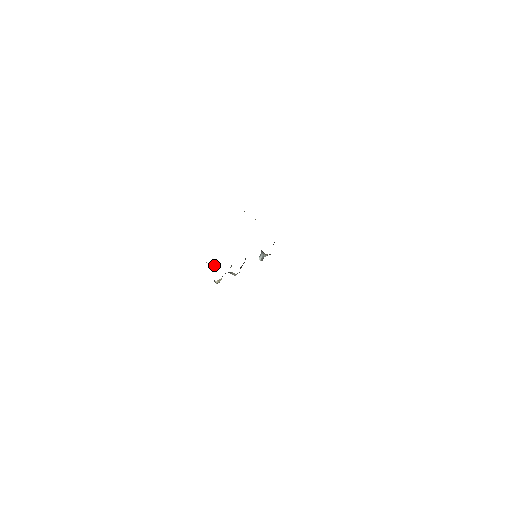
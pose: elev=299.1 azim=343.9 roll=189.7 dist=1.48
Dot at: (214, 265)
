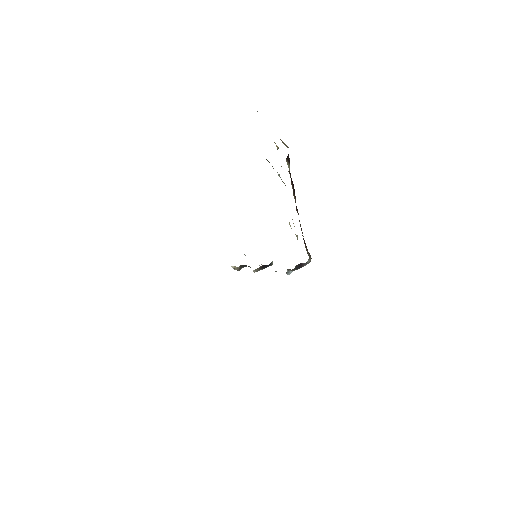
Dot at: occluded
